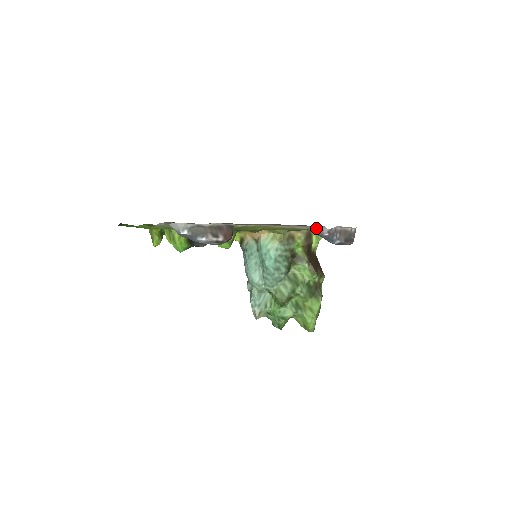
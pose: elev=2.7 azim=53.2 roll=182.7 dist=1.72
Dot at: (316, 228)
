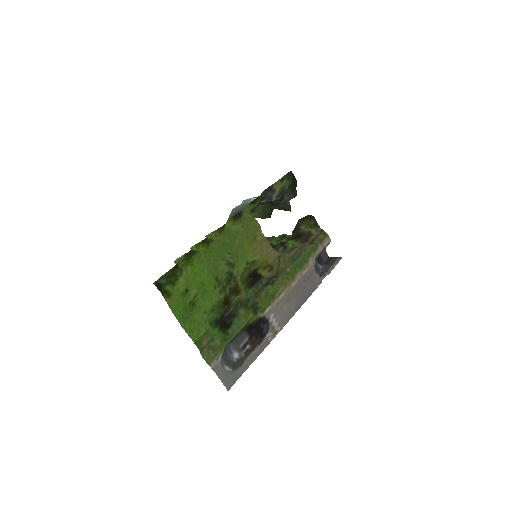
Dot at: (316, 273)
